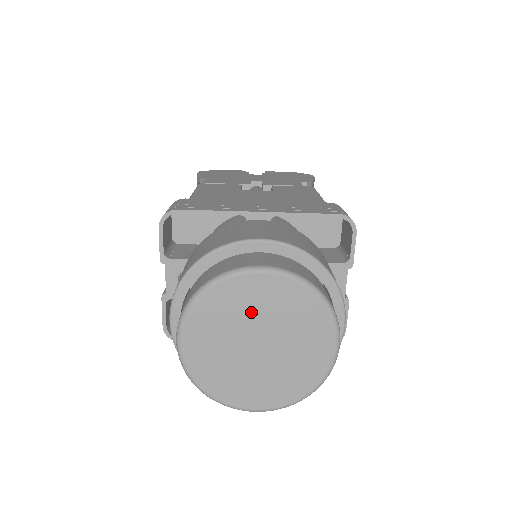
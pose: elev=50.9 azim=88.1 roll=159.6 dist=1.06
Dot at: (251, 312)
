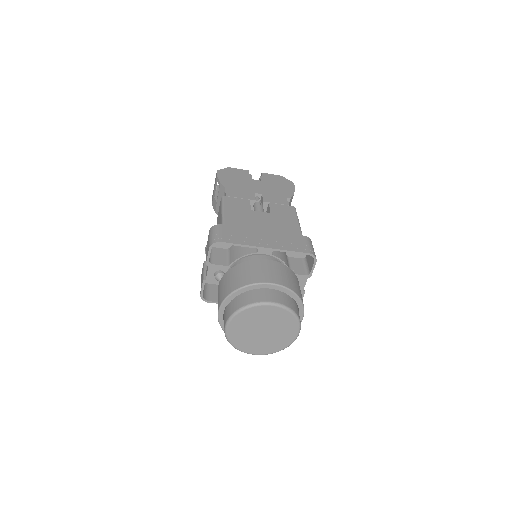
Dot at: (263, 319)
